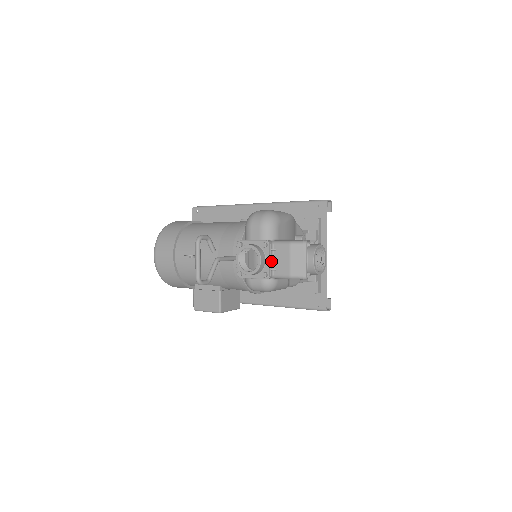
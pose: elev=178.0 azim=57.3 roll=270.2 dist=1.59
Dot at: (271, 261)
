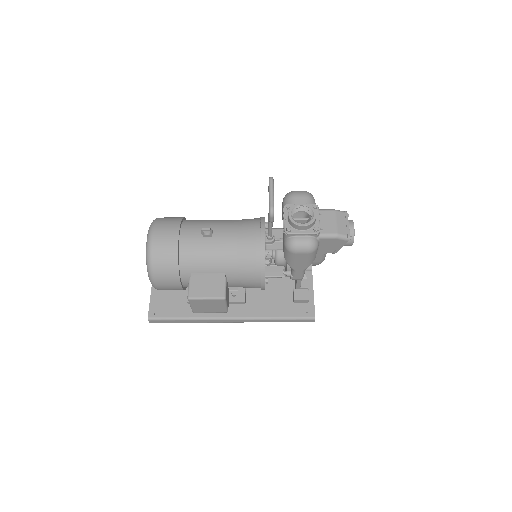
Dot at: (319, 222)
